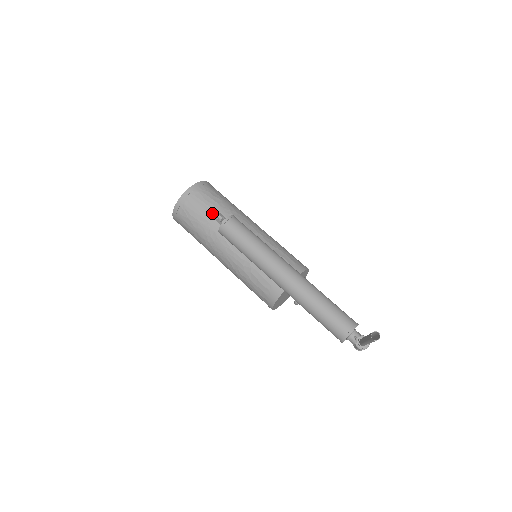
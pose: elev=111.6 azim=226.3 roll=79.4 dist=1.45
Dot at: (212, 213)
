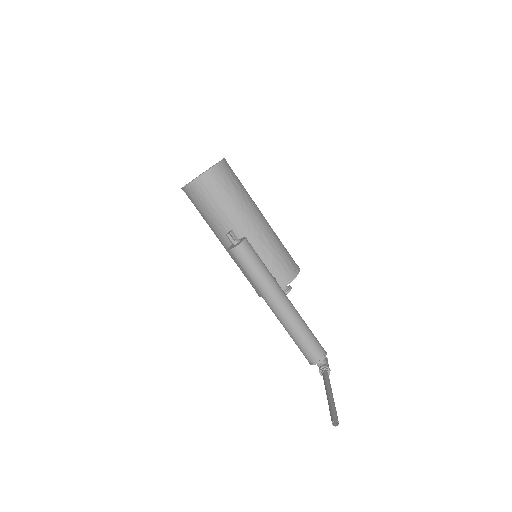
Dot at: (223, 206)
